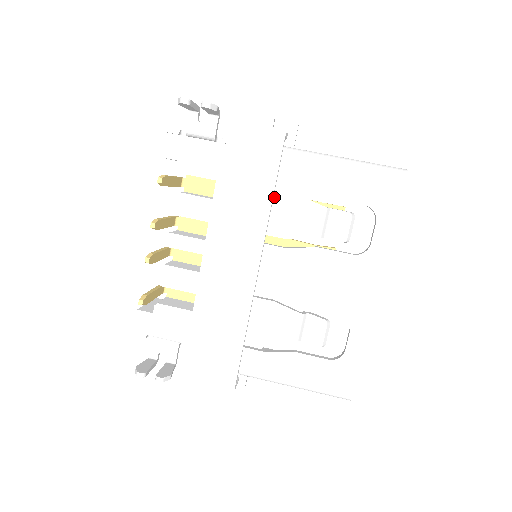
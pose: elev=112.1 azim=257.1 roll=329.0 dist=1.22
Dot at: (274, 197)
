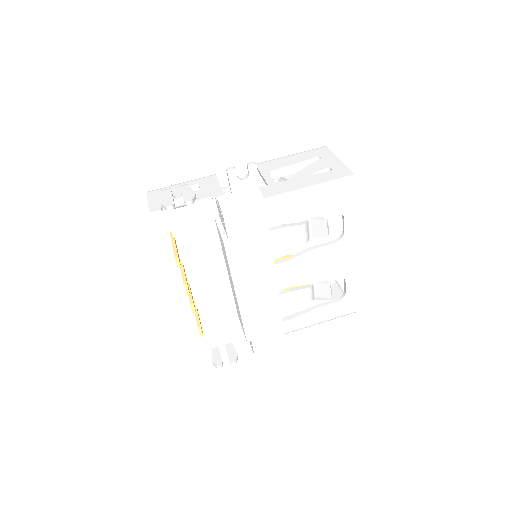
Dot at: occluded
